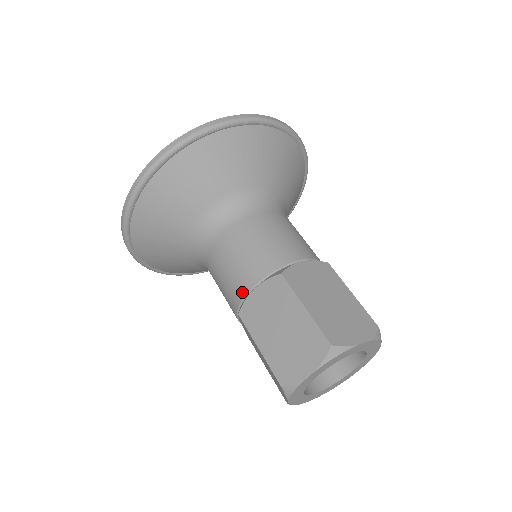
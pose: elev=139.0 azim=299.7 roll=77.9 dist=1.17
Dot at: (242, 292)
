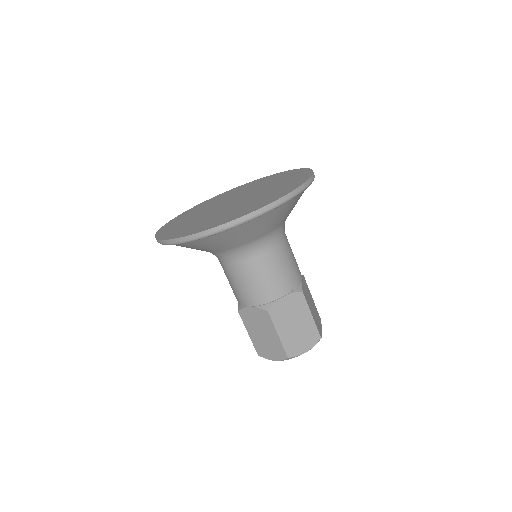
Dot at: (242, 303)
